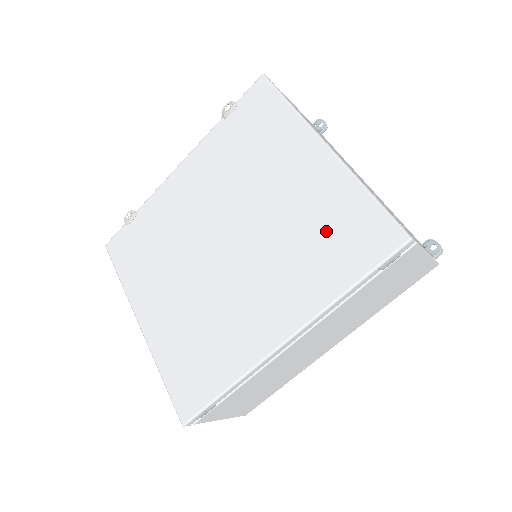
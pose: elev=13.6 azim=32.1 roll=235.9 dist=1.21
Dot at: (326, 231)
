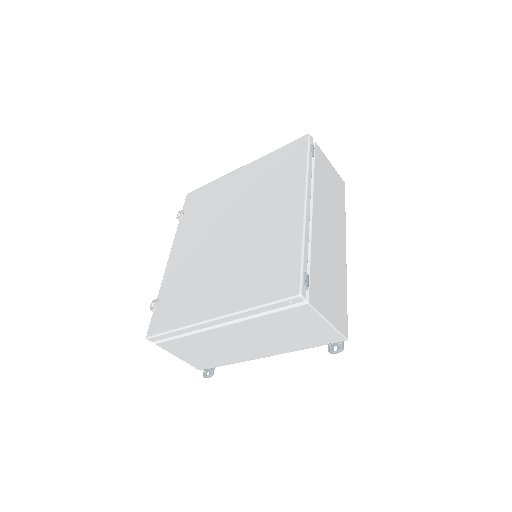
Dot at: (275, 171)
